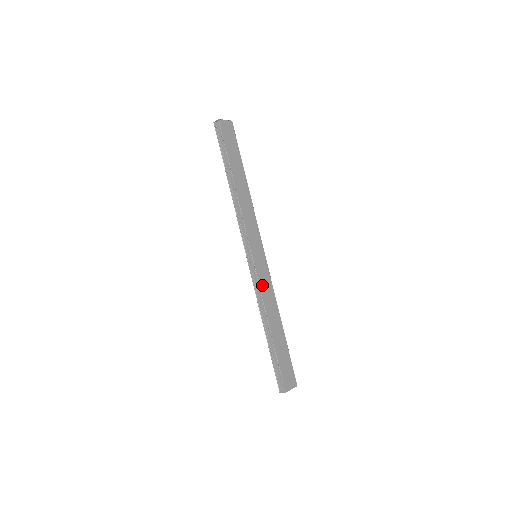
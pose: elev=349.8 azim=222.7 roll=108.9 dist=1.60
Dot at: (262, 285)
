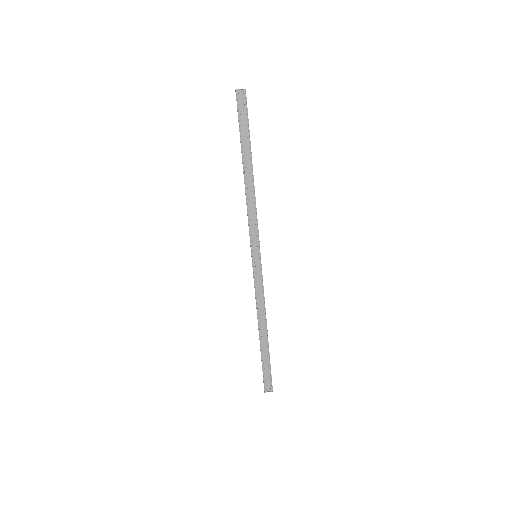
Dot at: (263, 288)
